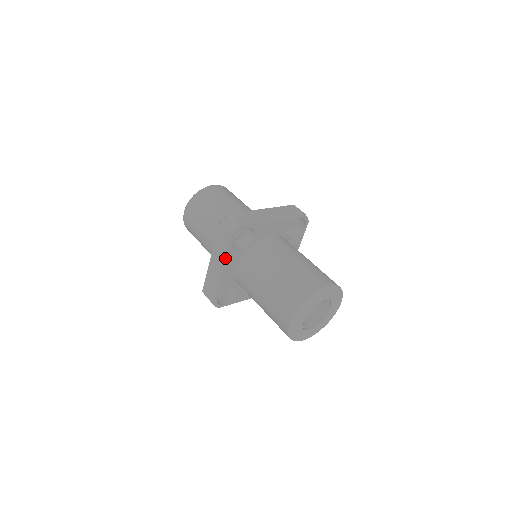
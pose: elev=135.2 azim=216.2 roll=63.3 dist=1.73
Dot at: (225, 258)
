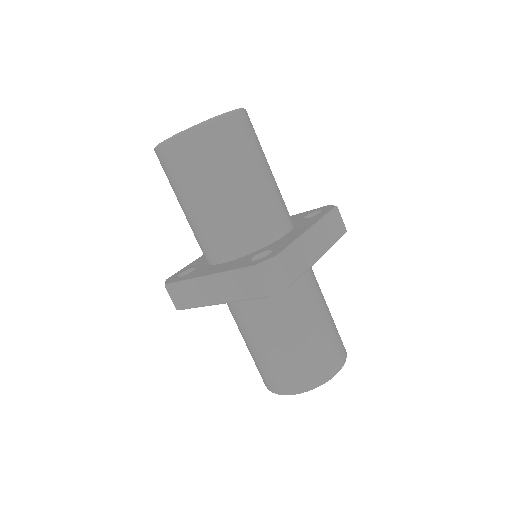
Dot at: (237, 301)
